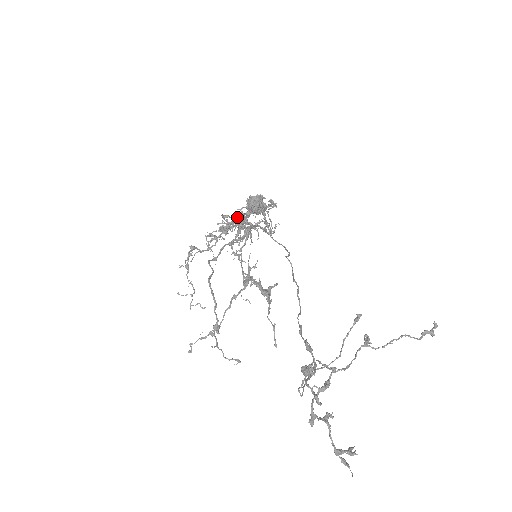
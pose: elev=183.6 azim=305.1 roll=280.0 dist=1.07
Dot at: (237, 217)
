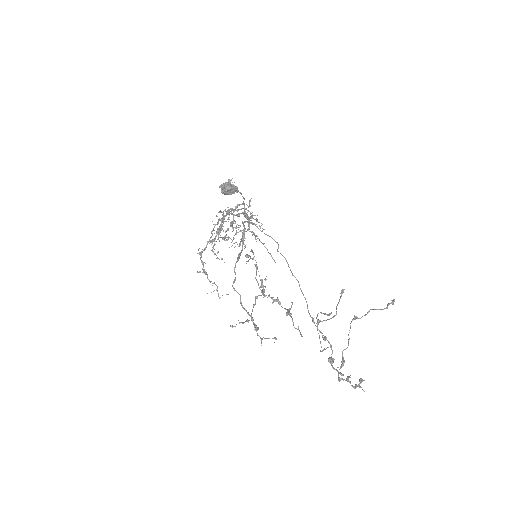
Dot at: (224, 217)
